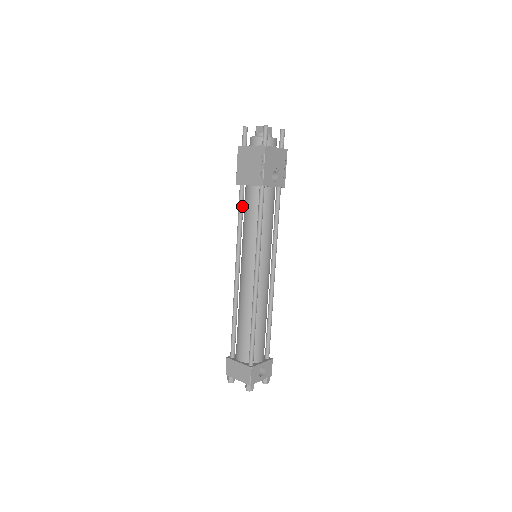
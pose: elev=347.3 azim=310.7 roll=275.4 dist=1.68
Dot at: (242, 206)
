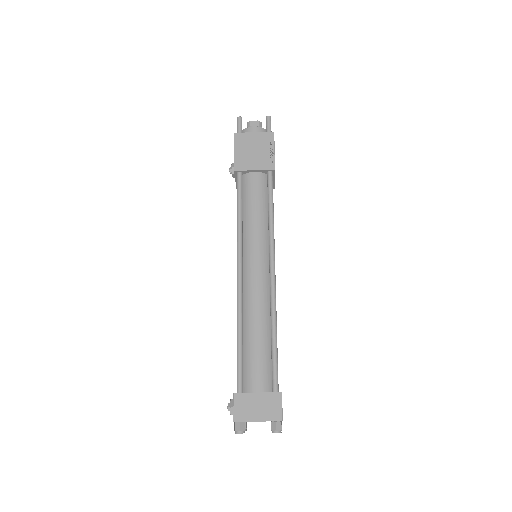
Dot at: (242, 195)
